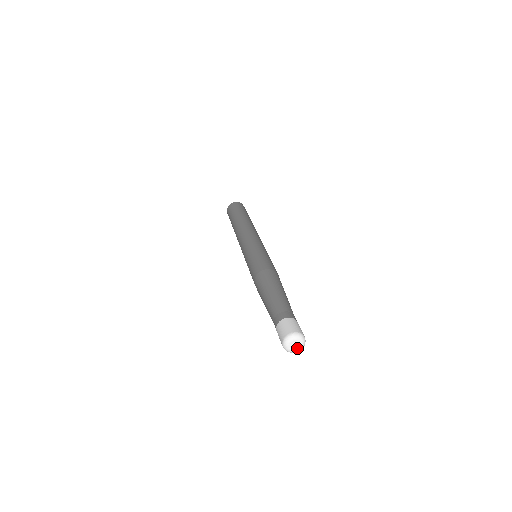
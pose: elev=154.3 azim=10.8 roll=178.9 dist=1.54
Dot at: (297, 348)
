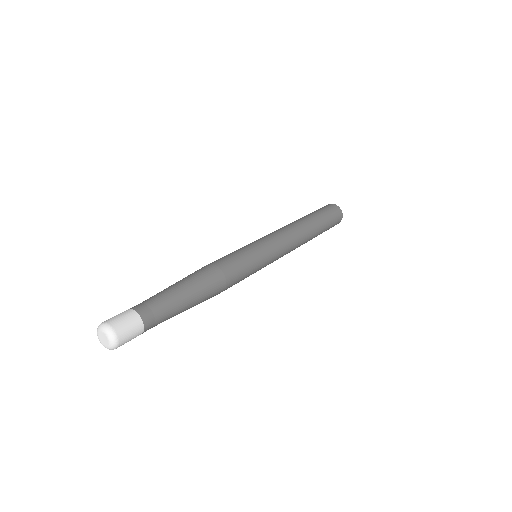
Dot at: (106, 343)
